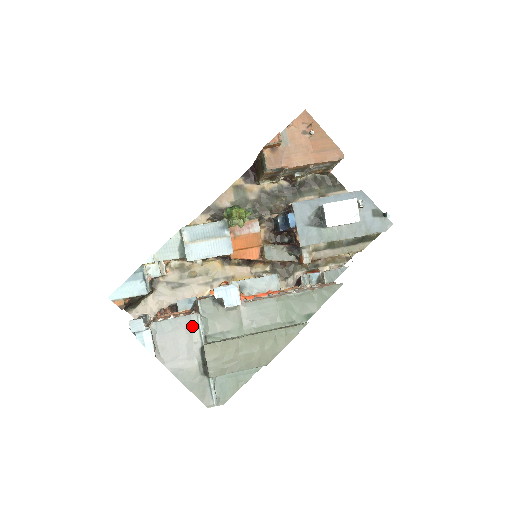
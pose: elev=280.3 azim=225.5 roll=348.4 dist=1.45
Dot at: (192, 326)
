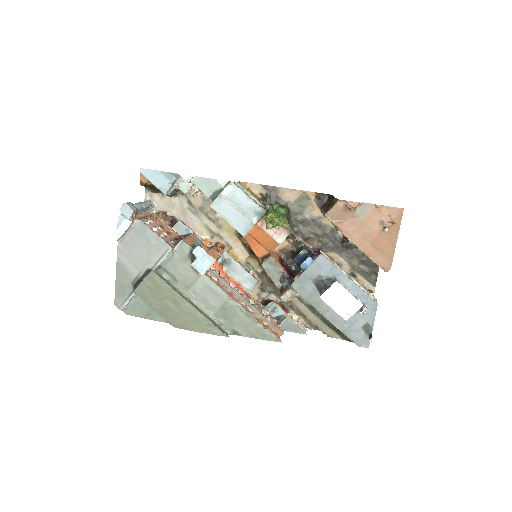
Dot at: (159, 250)
